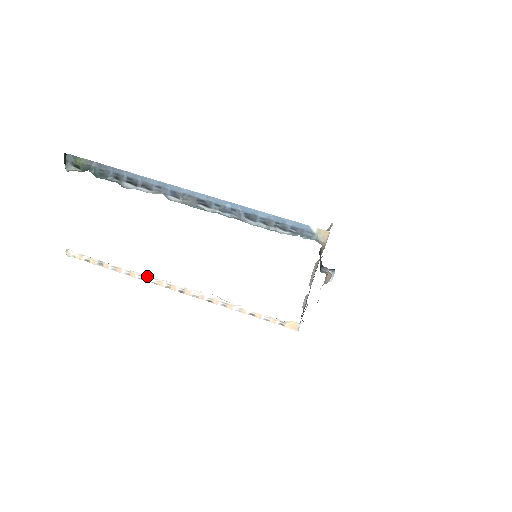
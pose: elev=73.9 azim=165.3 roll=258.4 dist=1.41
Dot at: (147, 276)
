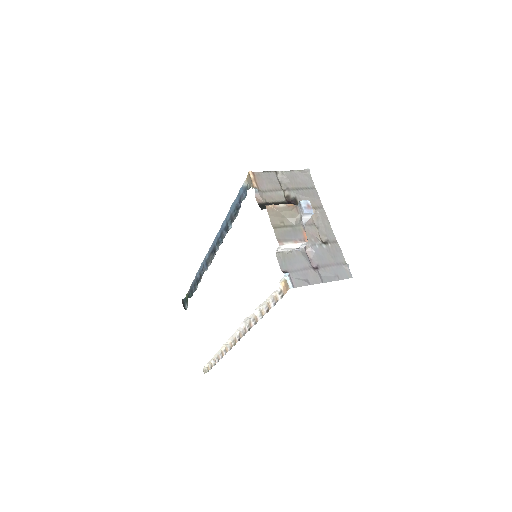
Dot at: (226, 347)
